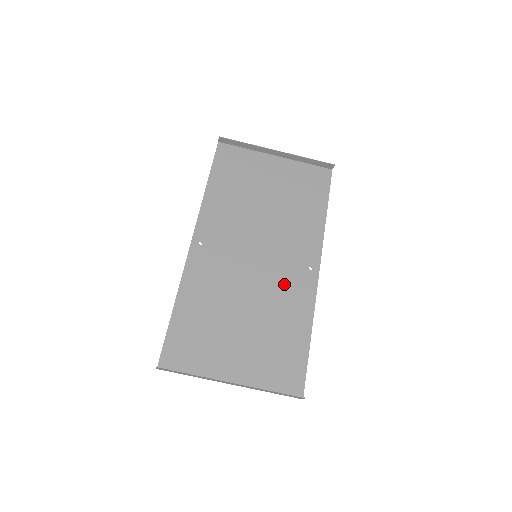
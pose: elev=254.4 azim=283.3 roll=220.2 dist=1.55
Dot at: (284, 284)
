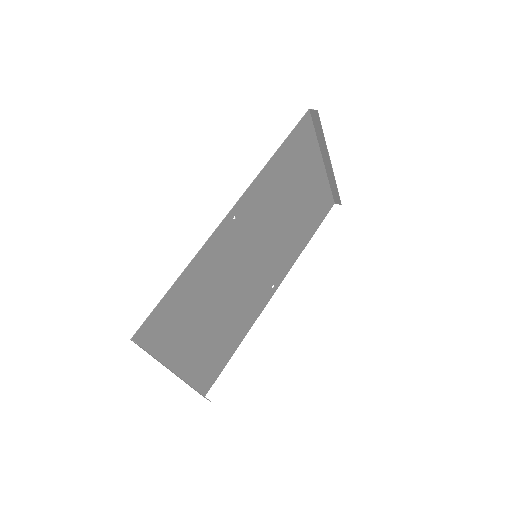
Dot at: (254, 293)
